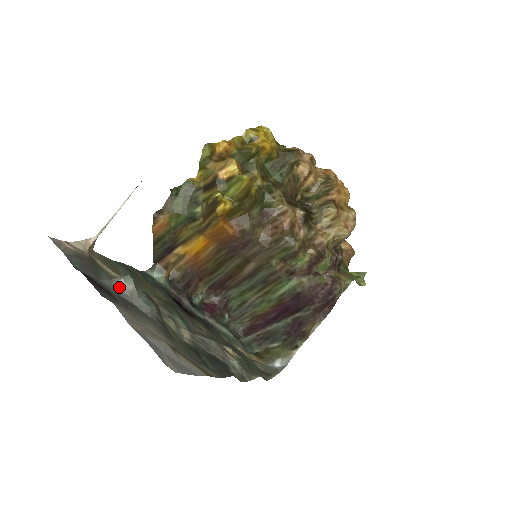
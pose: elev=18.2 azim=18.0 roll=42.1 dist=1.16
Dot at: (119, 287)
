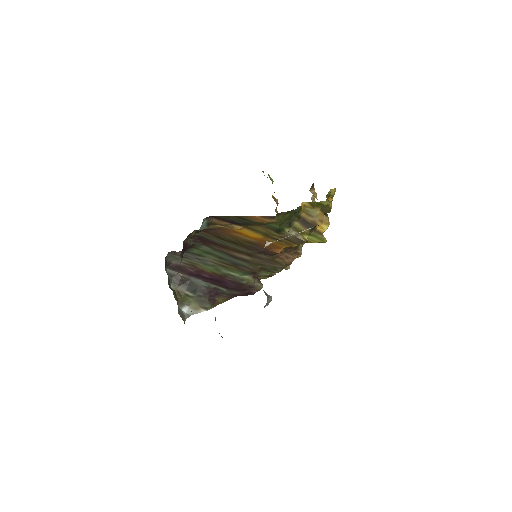
Dot at: (266, 305)
